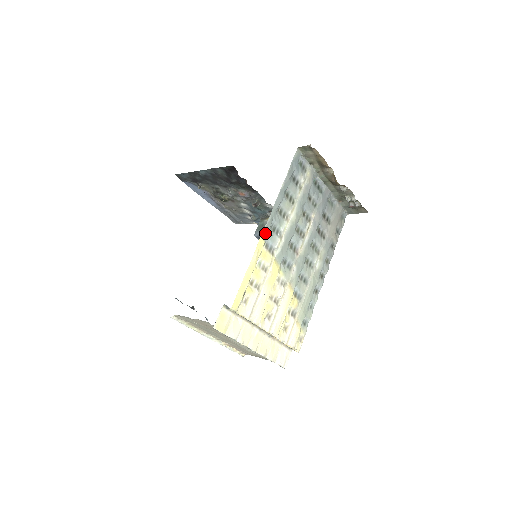
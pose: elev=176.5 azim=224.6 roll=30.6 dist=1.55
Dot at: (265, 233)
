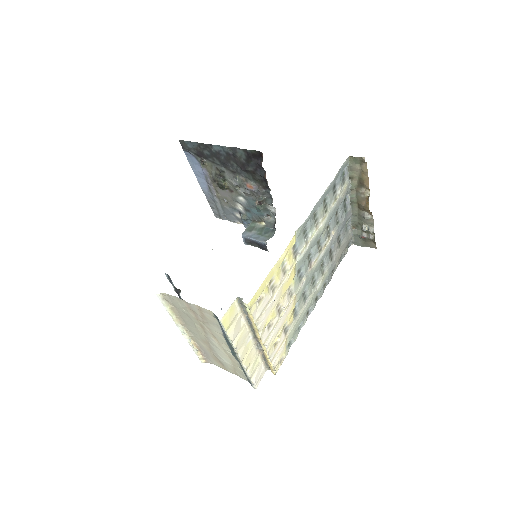
Dot at: (299, 232)
